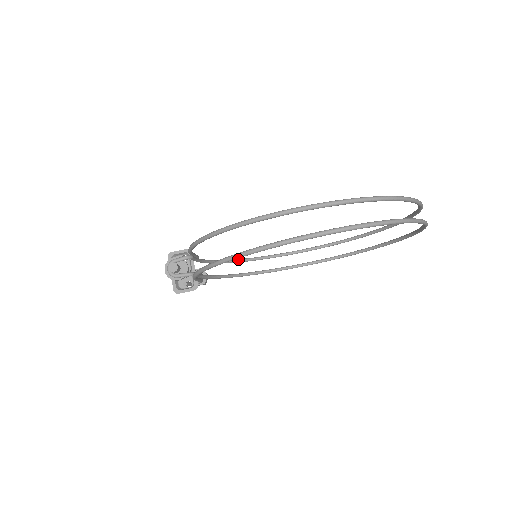
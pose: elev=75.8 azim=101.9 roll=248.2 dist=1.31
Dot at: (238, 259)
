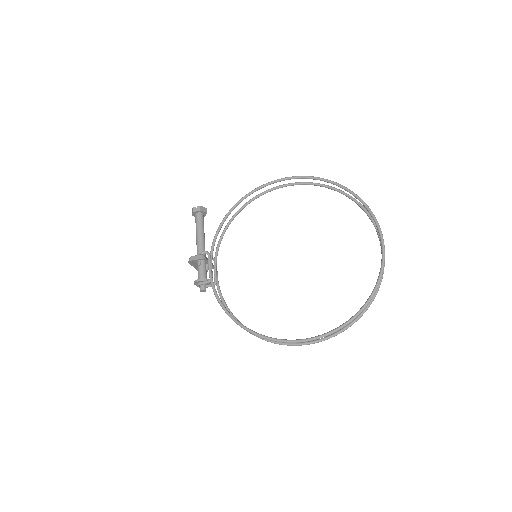
Dot at: (232, 210)
